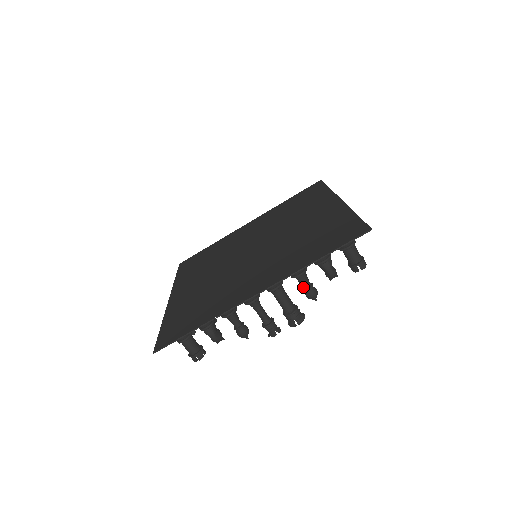
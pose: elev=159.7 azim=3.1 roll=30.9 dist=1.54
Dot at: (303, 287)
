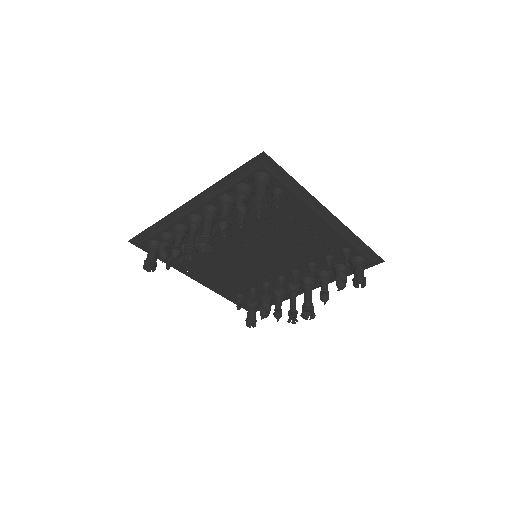
Dot at: occluded
